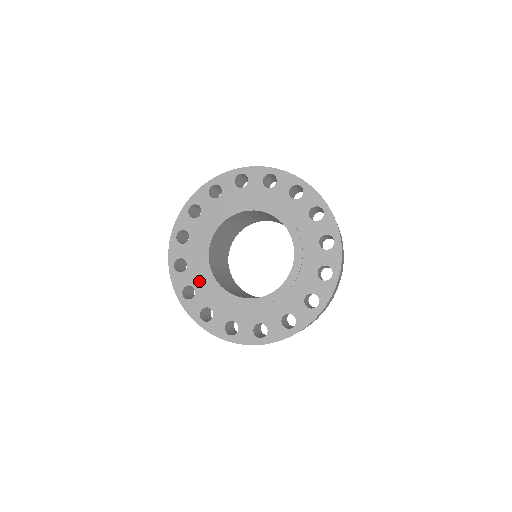
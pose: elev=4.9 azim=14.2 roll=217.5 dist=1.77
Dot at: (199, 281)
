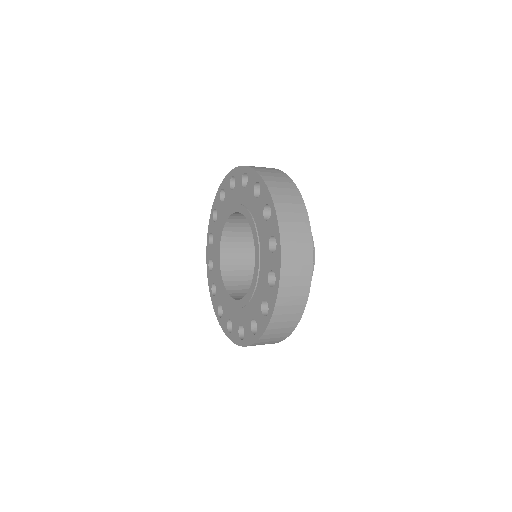
Dot at: (217, 280)
